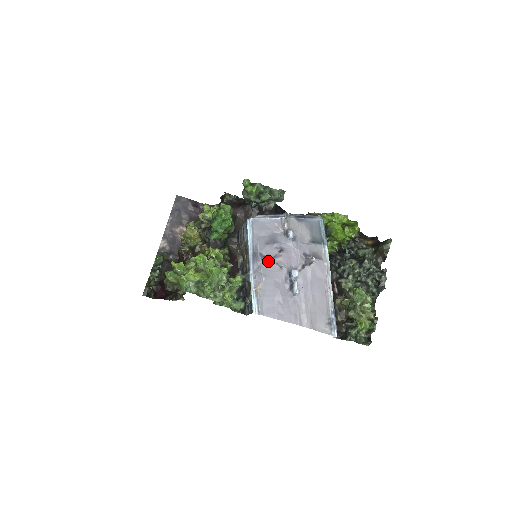
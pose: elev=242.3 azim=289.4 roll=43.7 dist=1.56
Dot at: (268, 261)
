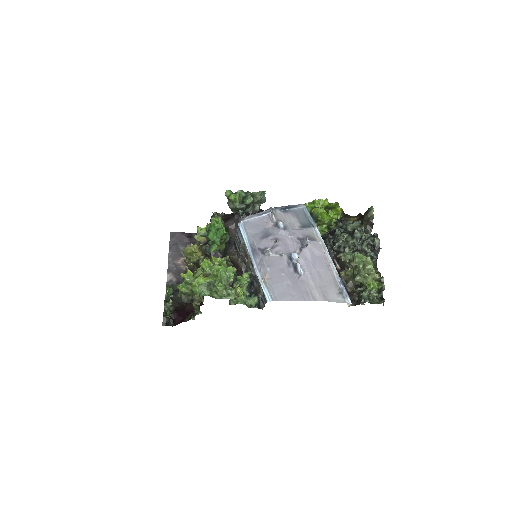
Dot at: (267, 252)
